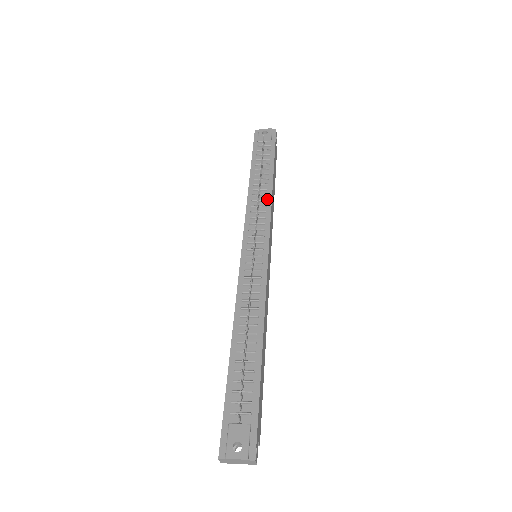
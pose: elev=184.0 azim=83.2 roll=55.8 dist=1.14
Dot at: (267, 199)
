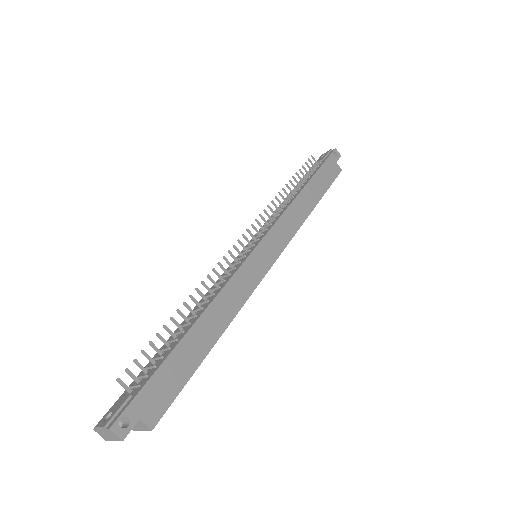
Dot at: (288, 204)
